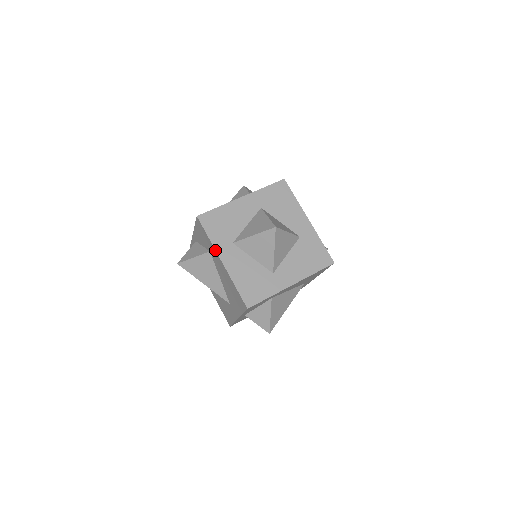
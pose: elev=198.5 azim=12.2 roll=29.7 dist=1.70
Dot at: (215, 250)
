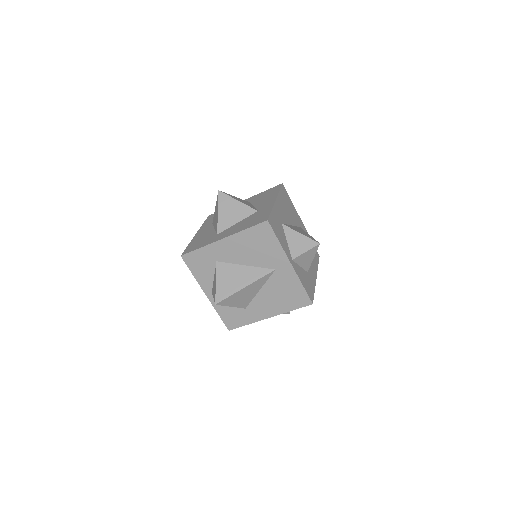
Dot at: (199, 229)
